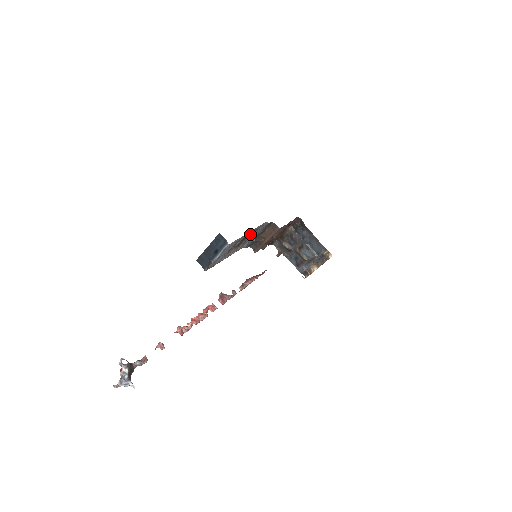
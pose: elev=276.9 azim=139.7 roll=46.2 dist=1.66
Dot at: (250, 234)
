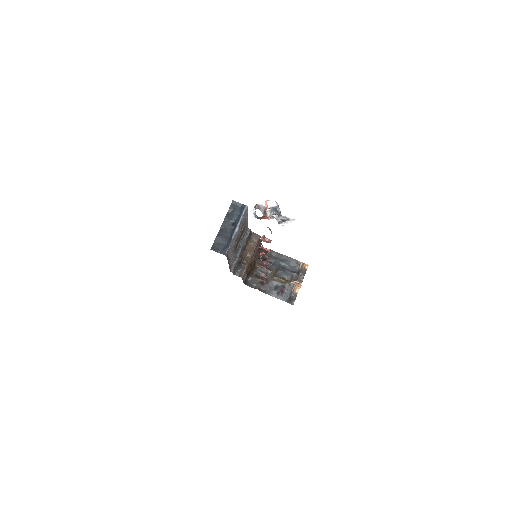
Dot at: (243, 234)
